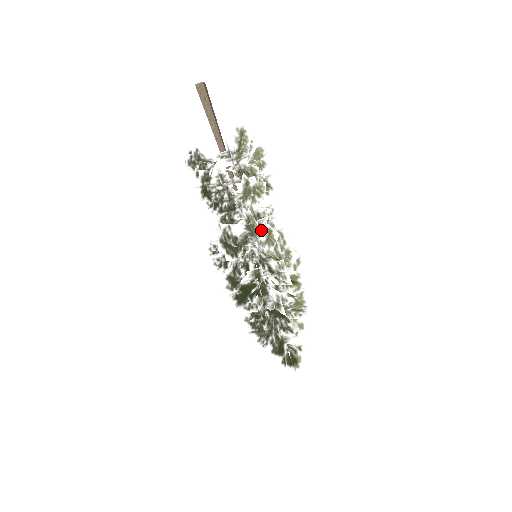
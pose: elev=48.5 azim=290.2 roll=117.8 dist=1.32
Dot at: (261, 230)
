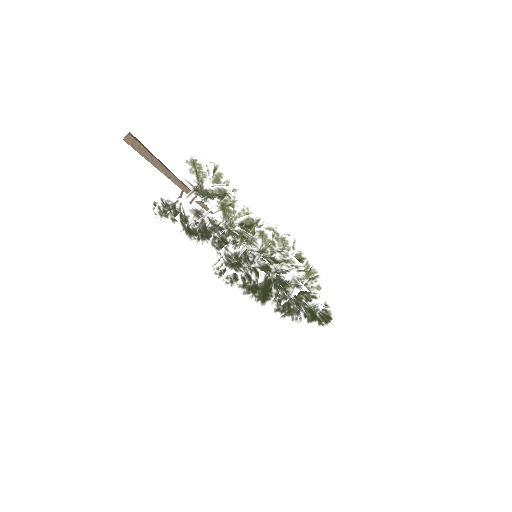
Dot at: (258, 239)
